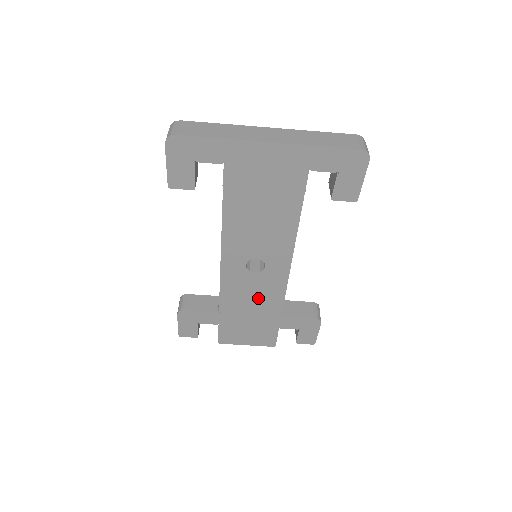
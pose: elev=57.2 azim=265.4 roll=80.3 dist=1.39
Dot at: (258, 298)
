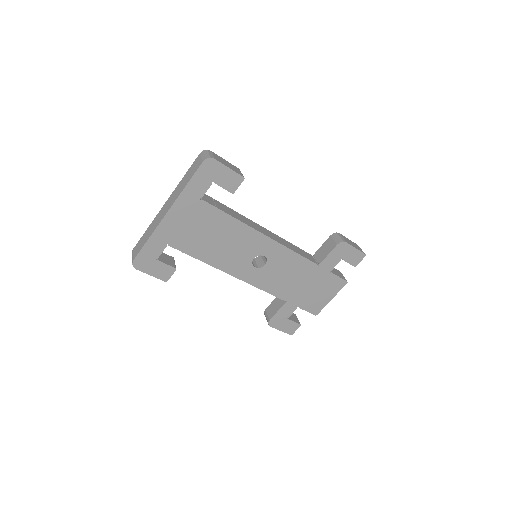
Dot at: (290, 273)
